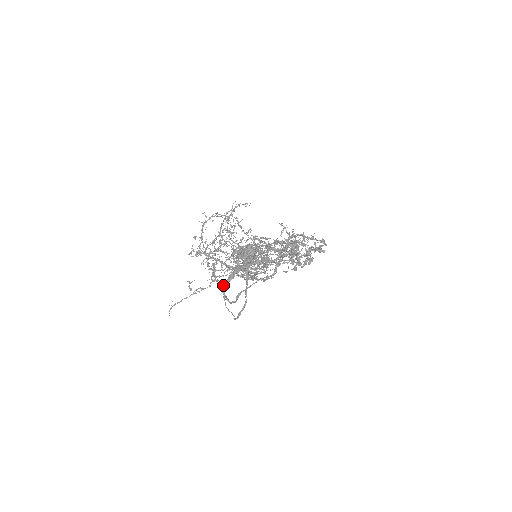
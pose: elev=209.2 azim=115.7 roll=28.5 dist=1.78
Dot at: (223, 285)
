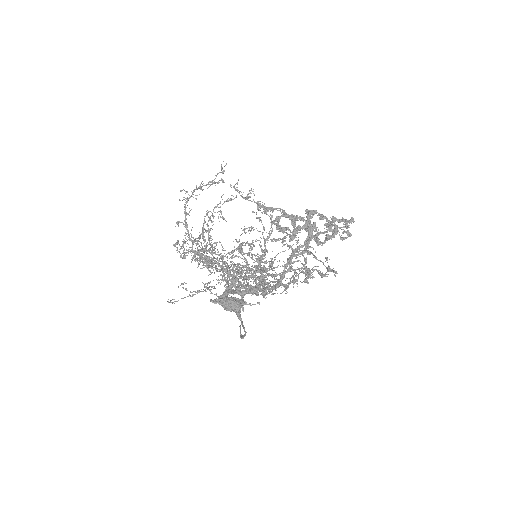
Dot at: occluded
